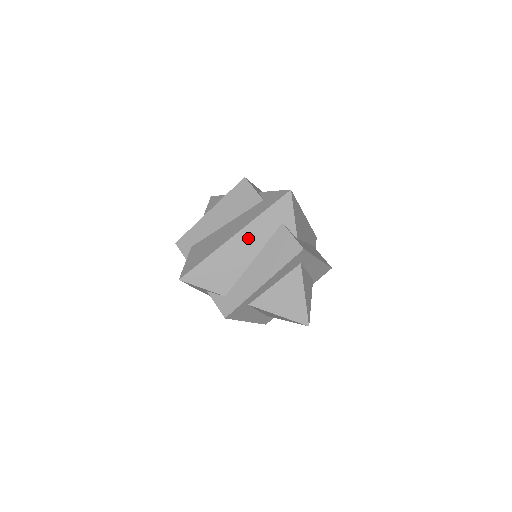
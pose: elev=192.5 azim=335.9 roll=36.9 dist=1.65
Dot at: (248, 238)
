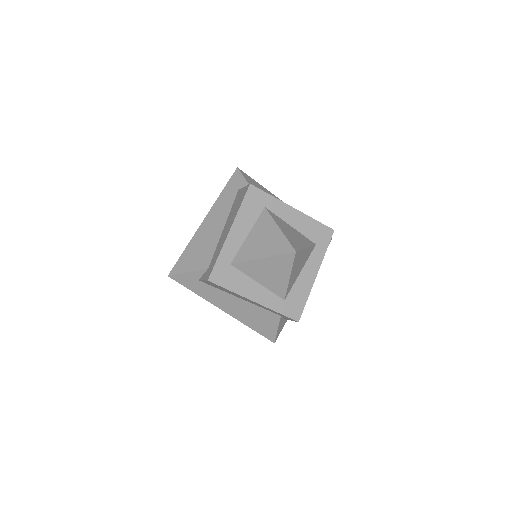
Dot at: (215, 215)
